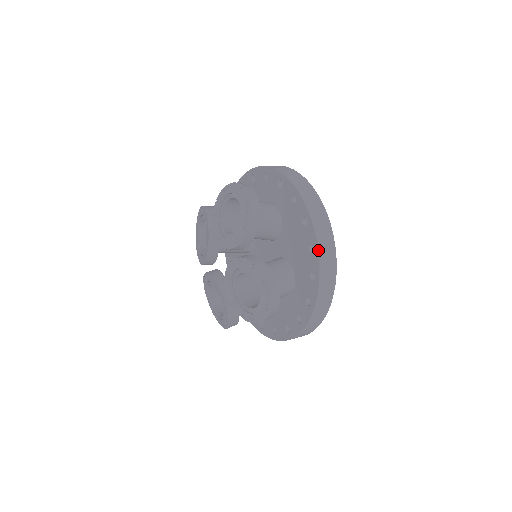
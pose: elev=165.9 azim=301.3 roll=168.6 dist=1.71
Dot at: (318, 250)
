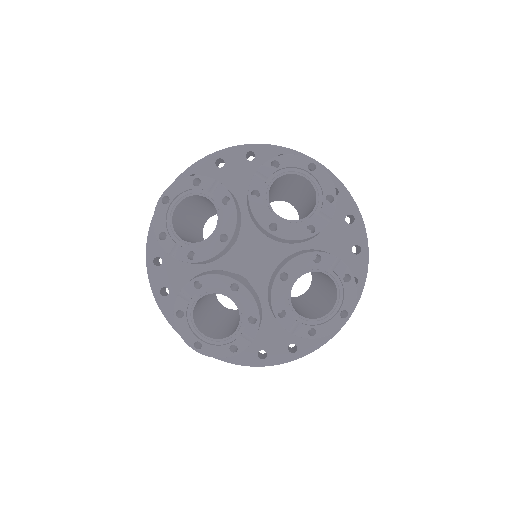
Dot at: occluded
